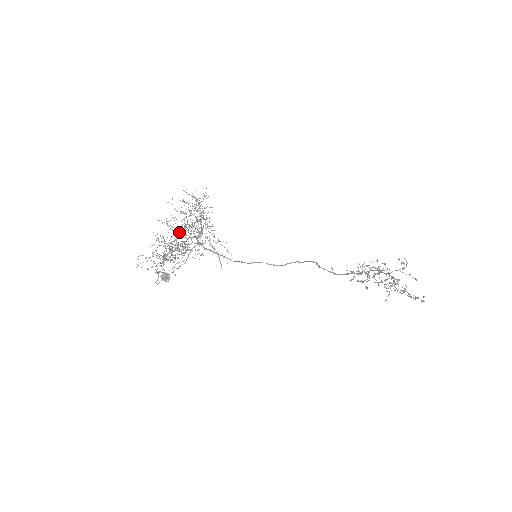
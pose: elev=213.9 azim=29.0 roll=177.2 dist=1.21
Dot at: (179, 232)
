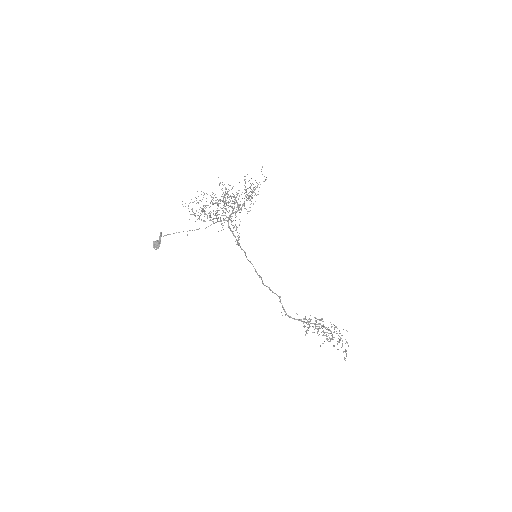
Dot at: occluded
